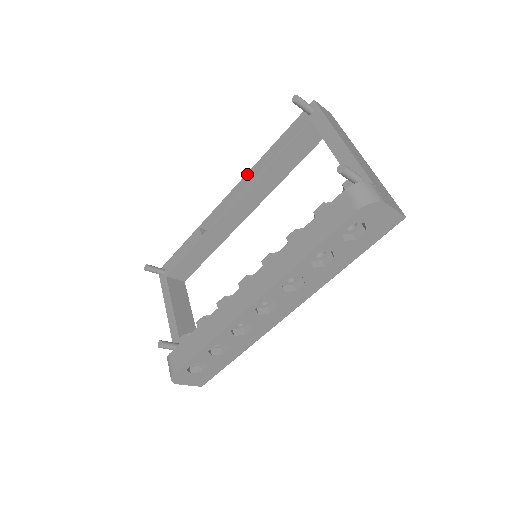
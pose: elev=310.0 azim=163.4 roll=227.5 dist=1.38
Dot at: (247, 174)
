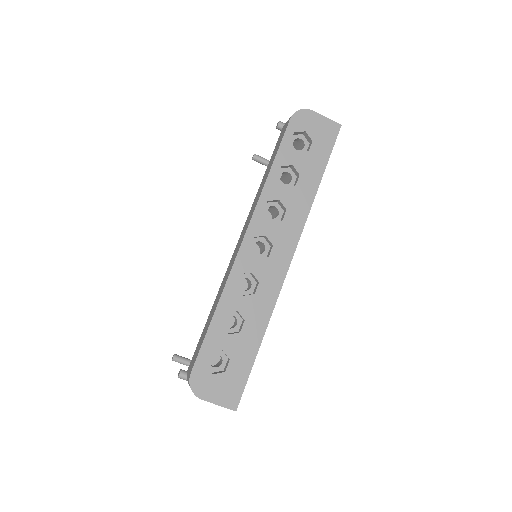
Dot at: occluded
